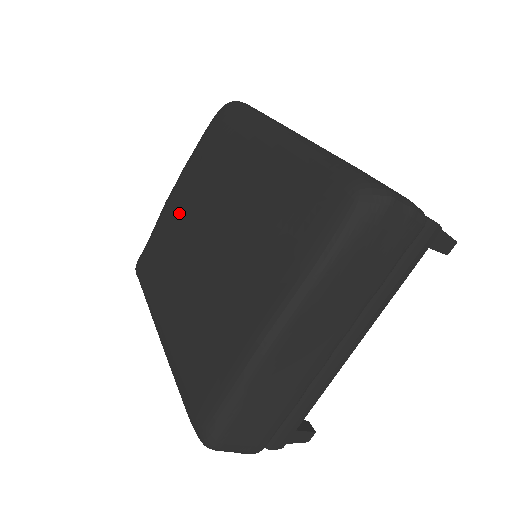
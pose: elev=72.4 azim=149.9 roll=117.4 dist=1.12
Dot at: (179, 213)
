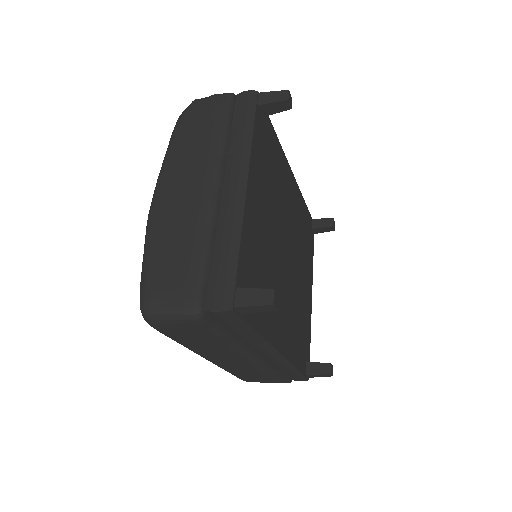
Dot at: occluded
